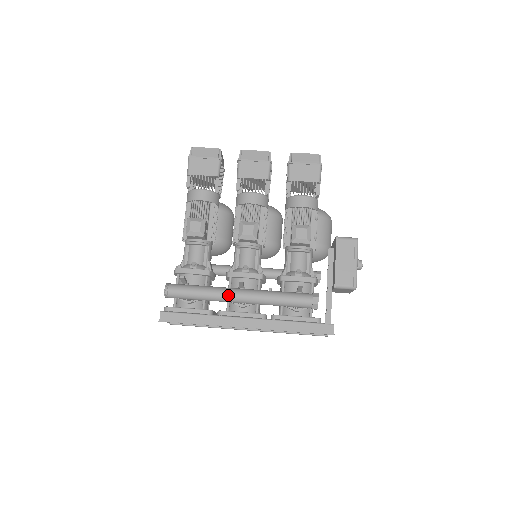
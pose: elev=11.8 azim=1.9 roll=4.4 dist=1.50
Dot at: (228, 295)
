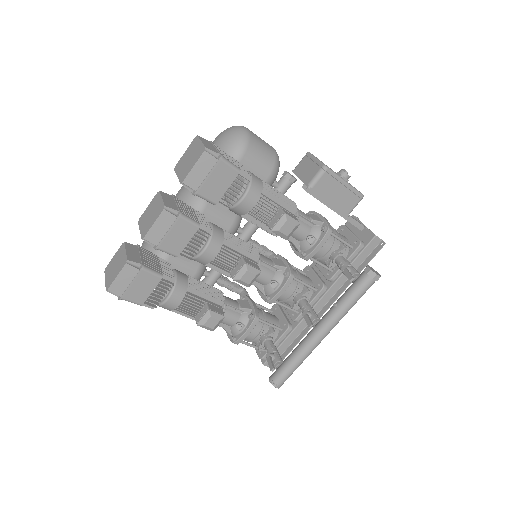
Dot at: (318, 344)
